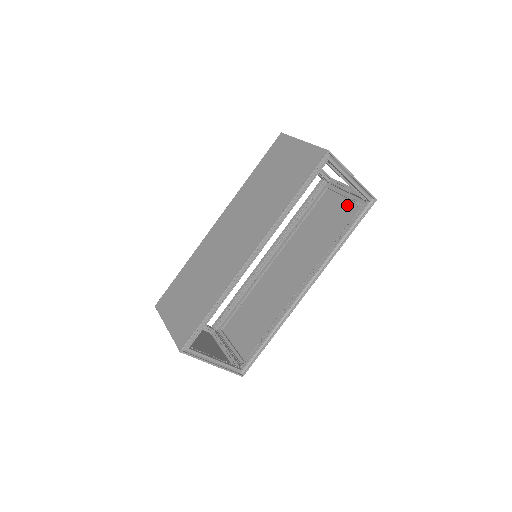
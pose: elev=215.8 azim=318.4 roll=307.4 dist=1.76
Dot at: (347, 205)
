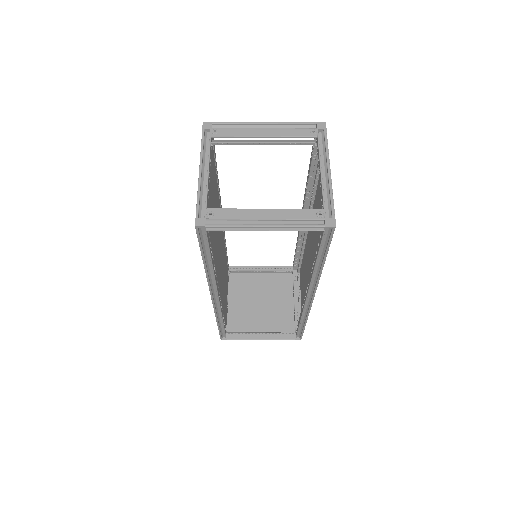
Dot at: occluded
